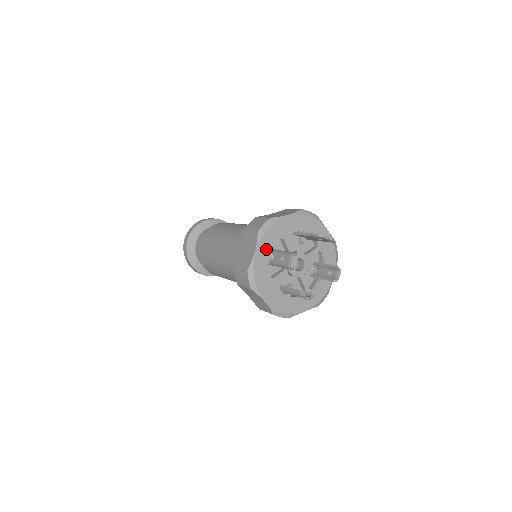
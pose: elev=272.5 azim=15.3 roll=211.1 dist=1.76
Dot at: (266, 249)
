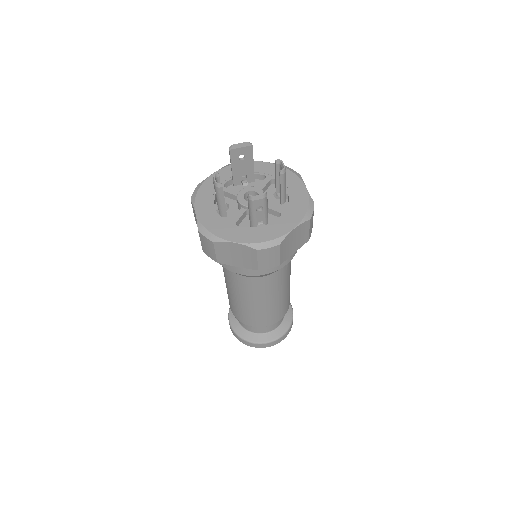
Dot at: (206, 205)
